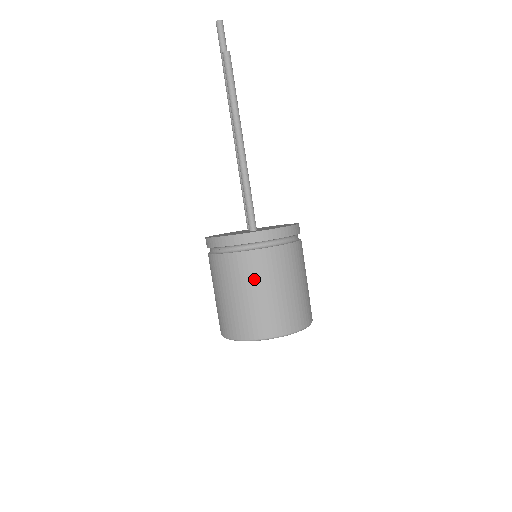
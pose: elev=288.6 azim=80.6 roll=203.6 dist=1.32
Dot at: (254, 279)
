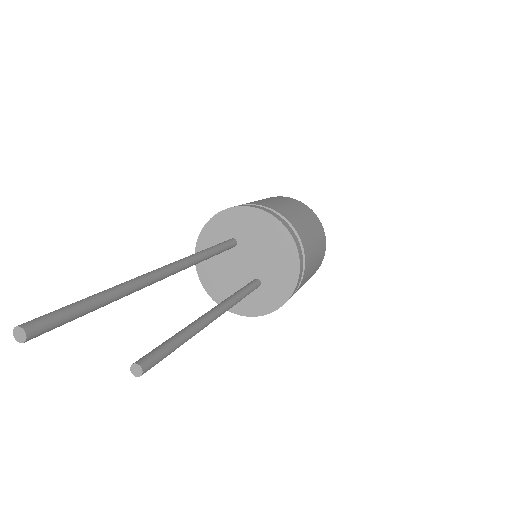
Dot at: occluded
